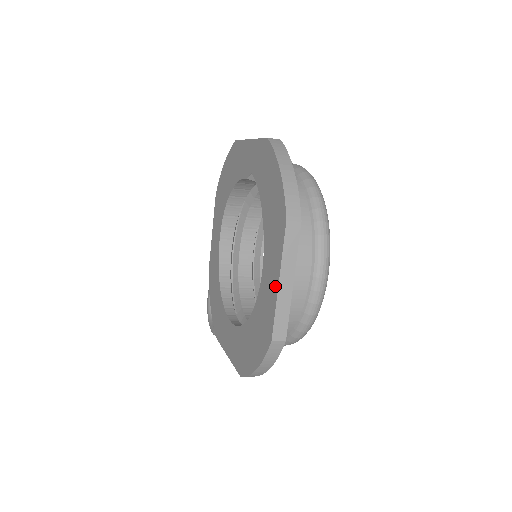
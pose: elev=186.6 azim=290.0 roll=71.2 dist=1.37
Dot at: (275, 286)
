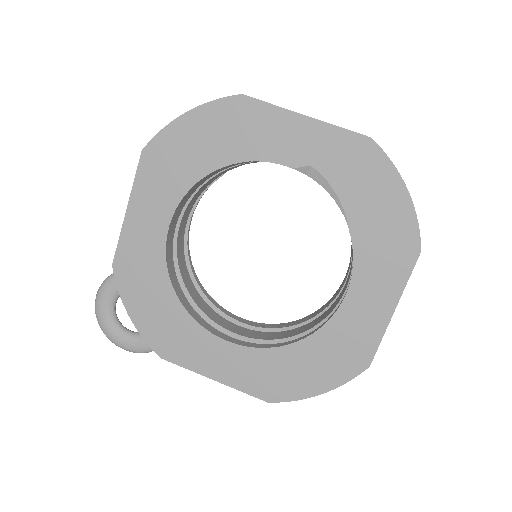
Dot at: (385, 314)
